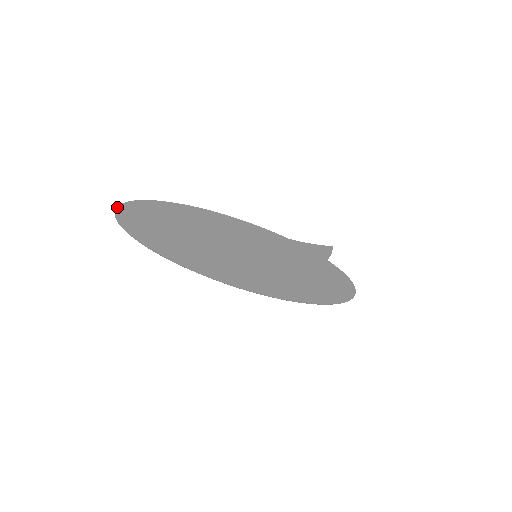
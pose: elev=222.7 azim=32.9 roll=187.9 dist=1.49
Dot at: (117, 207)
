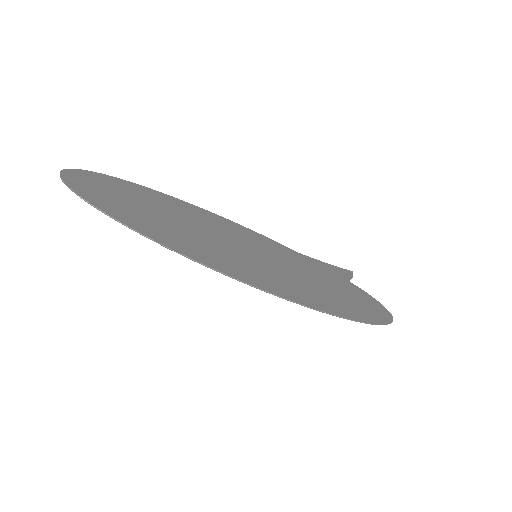
Dot at: (65, 169)
